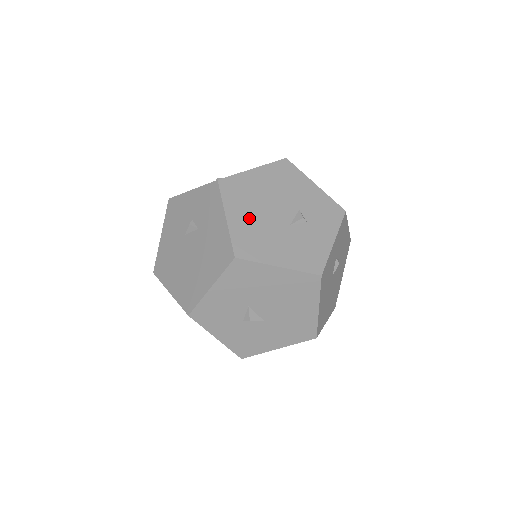
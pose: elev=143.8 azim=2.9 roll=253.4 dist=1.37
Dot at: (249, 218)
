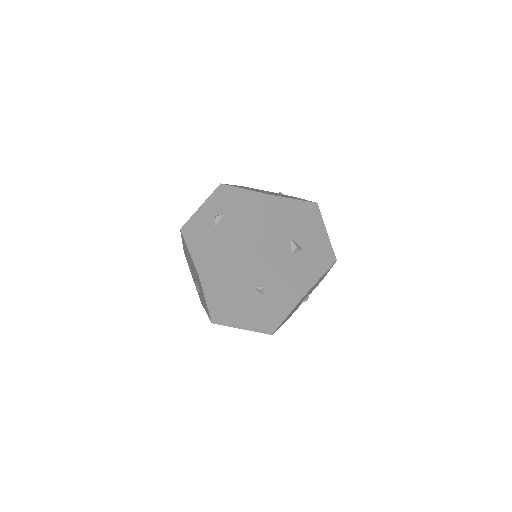
Dot at: occluded
